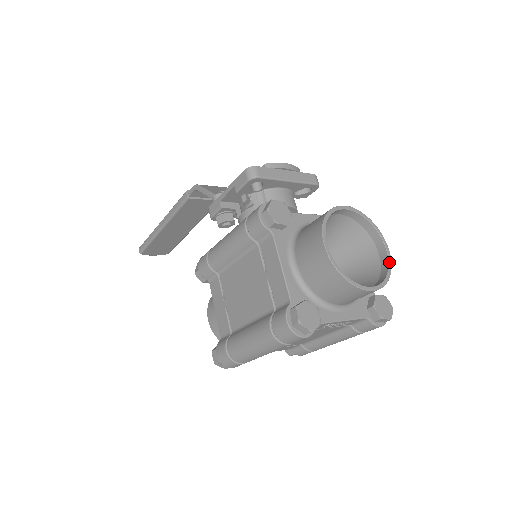
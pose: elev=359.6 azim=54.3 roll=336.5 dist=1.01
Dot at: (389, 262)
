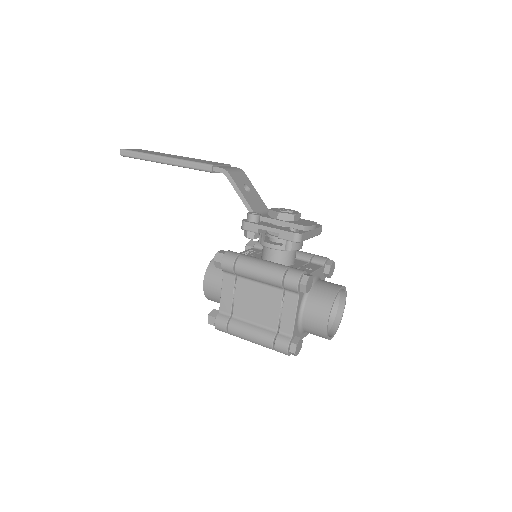
Dot at: (342, 315)
